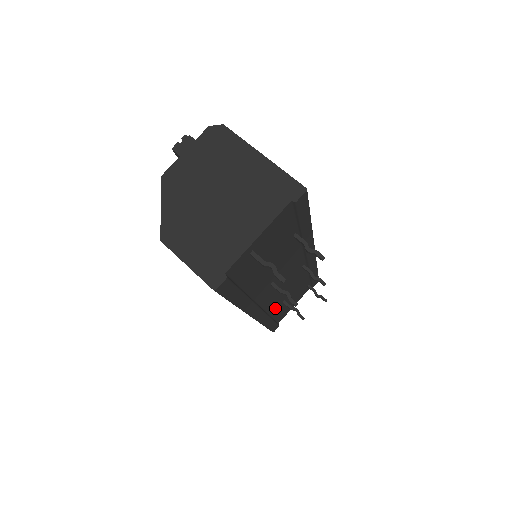
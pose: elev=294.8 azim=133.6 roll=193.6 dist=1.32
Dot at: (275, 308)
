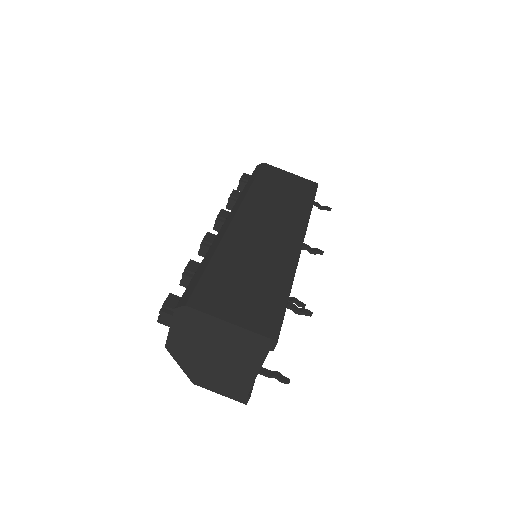
Dot at: occluded
